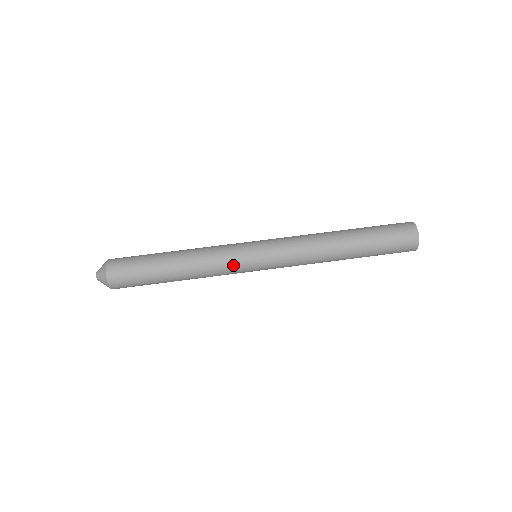
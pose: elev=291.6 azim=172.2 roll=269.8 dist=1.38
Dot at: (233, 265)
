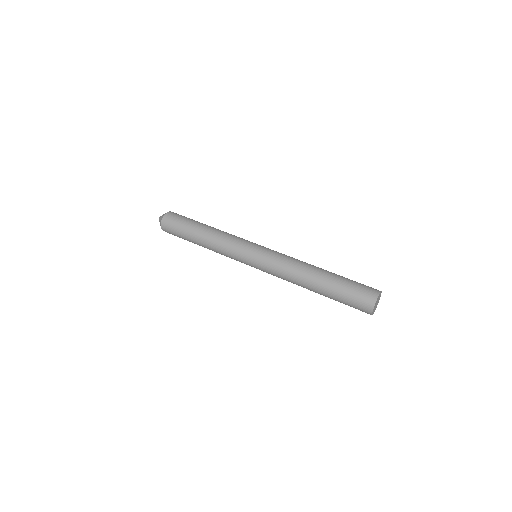
Dot at: (238, 243)
